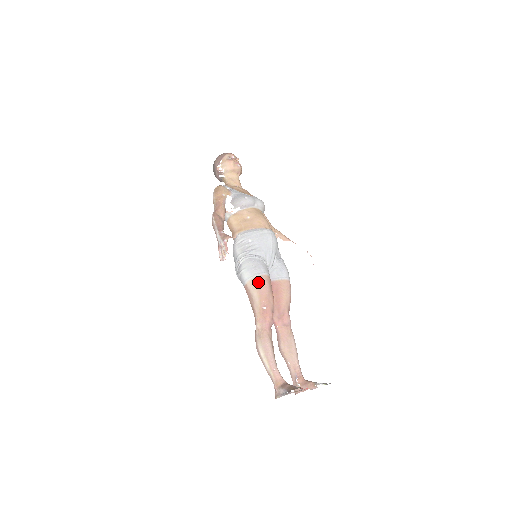
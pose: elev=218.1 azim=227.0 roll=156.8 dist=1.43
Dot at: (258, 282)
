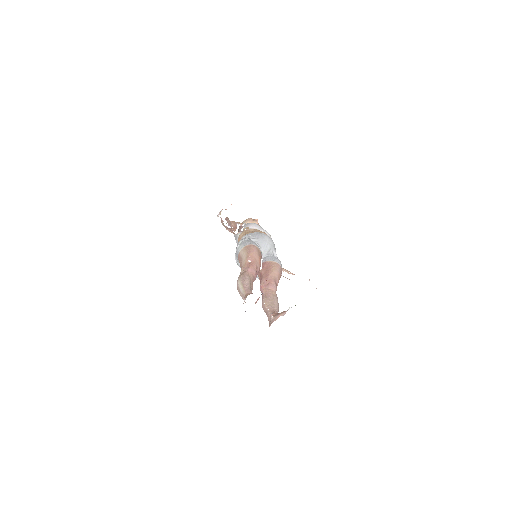
Dot at: (248, 247)
